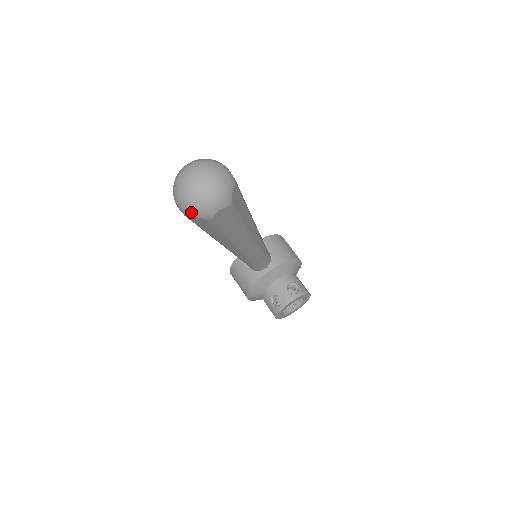
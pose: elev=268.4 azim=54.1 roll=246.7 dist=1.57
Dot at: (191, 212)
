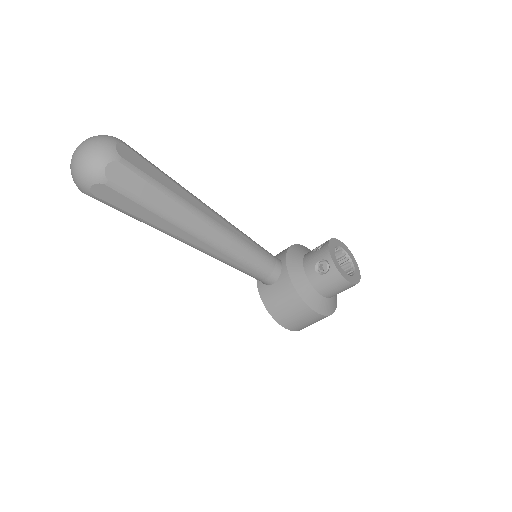
Dot at: (97, 165)
